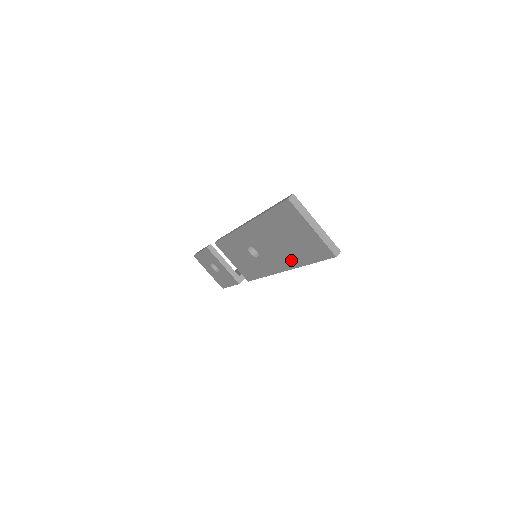
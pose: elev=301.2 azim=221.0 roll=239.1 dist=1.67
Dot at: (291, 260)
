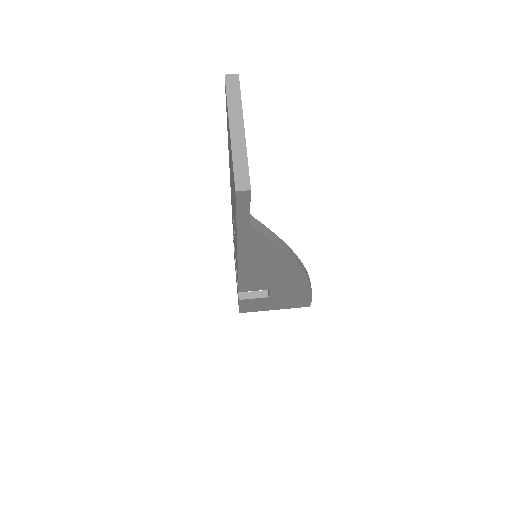
Dot at: occluded
